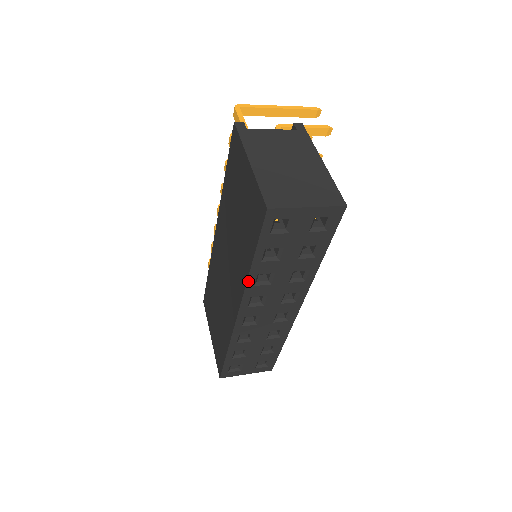
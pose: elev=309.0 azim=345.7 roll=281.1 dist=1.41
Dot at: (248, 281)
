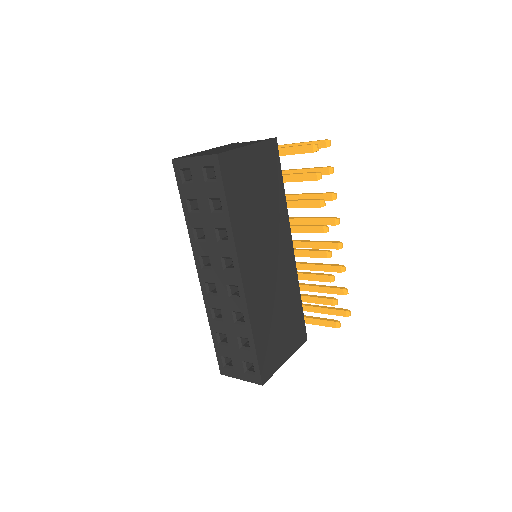
Dot at: (190, 235)
